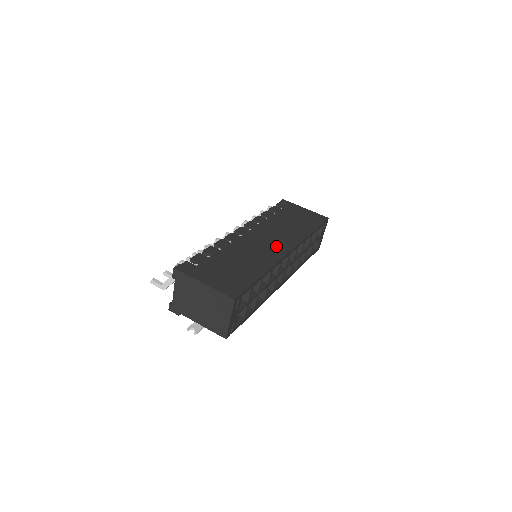
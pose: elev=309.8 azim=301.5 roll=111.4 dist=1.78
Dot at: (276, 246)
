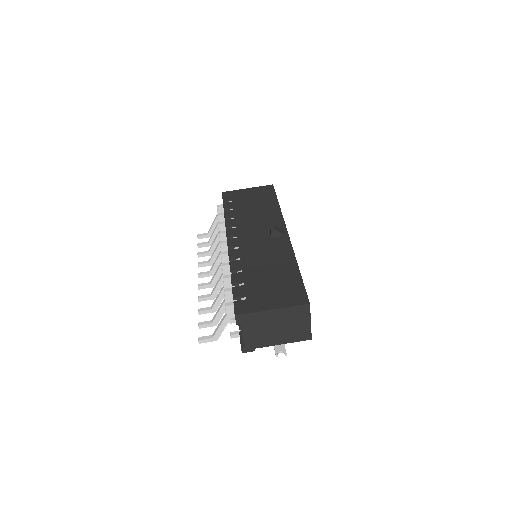
Dot at: (274, 237)
